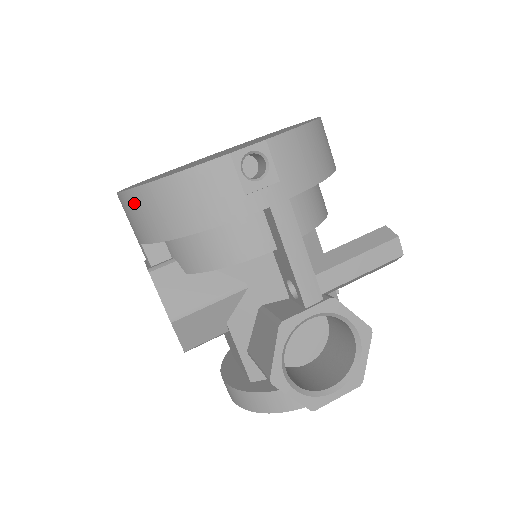
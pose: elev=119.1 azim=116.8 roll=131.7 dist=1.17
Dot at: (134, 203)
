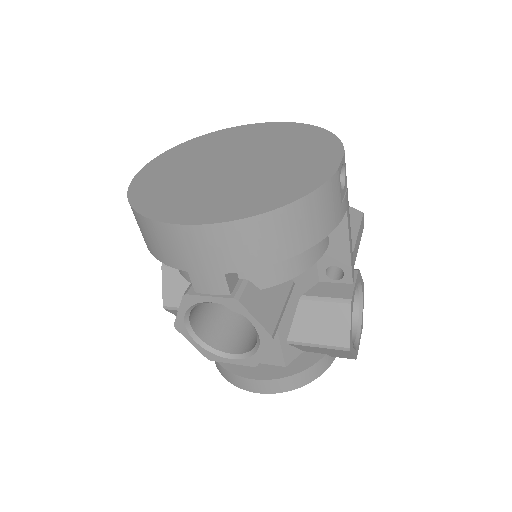
Dot at: (247, 232)
